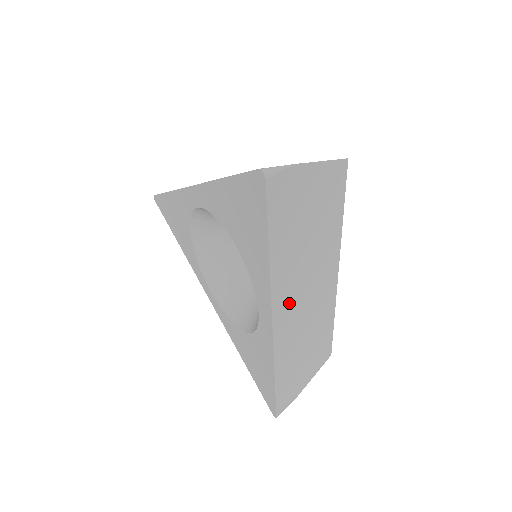
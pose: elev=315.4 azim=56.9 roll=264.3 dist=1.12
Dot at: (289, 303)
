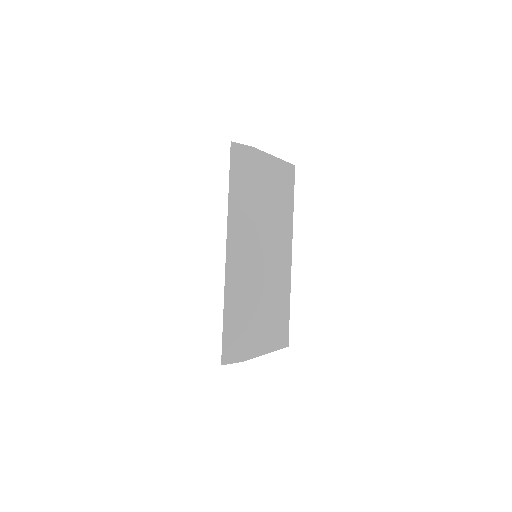
Dot at: occluded
